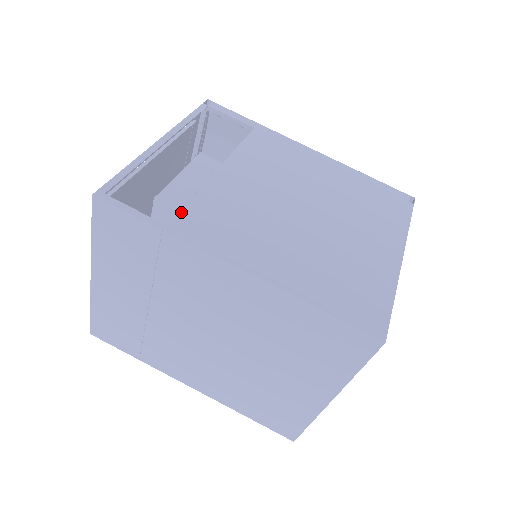
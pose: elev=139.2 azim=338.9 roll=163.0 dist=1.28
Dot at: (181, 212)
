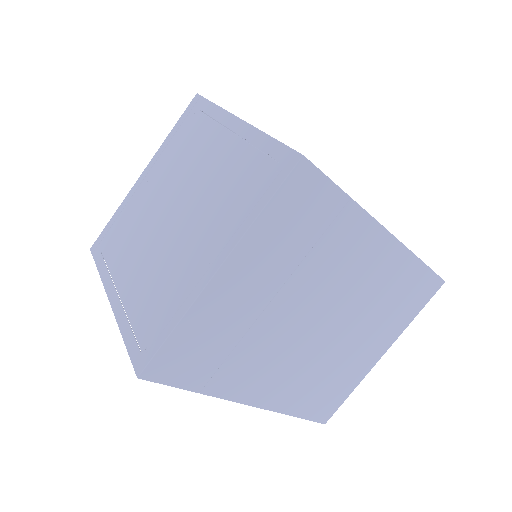
Dot at: occluded
